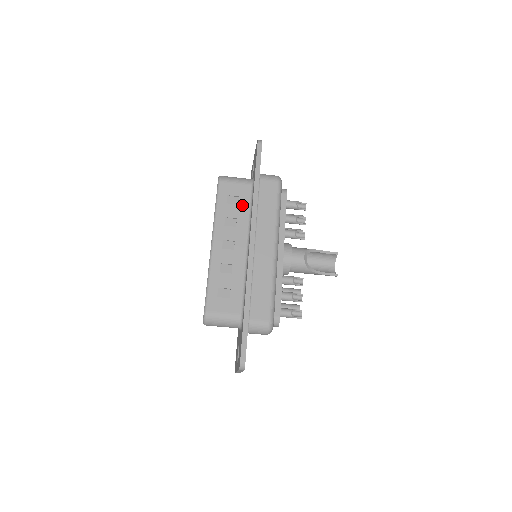
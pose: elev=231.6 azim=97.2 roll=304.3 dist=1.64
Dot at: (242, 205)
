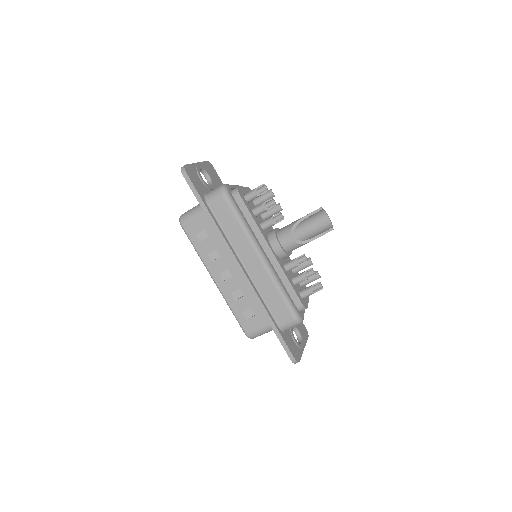
Dot at: (212, 235)
